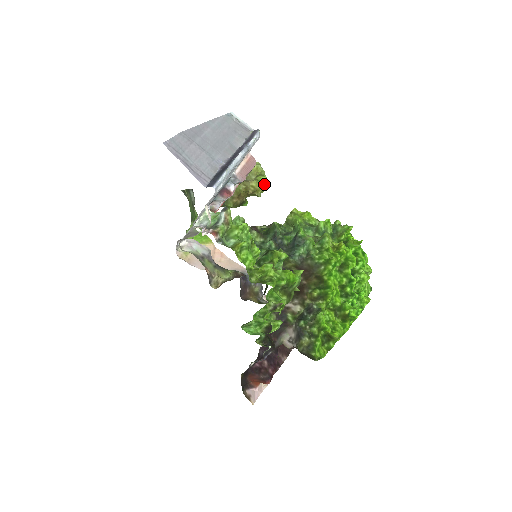
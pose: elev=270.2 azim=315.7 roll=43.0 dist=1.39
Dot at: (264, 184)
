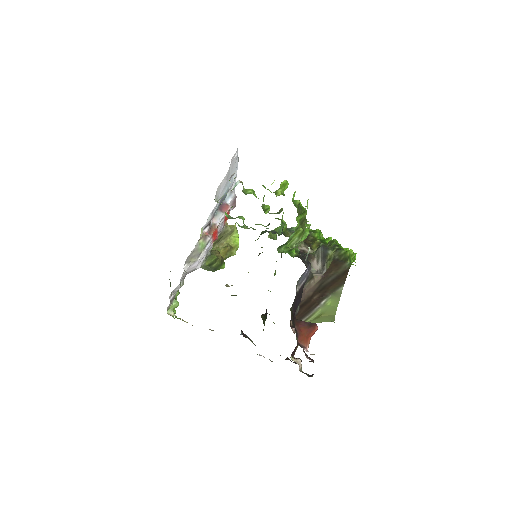
Dot at: (238, 242)
